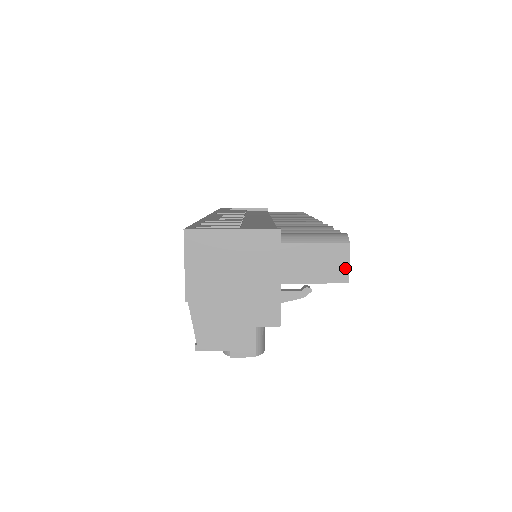
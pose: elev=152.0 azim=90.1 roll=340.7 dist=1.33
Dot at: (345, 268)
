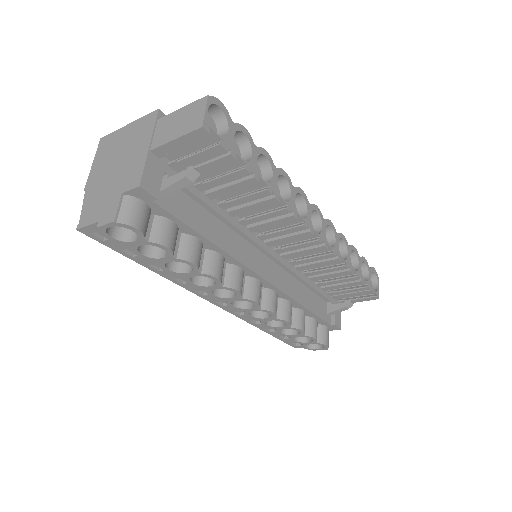
Dot at: (201, 116)
